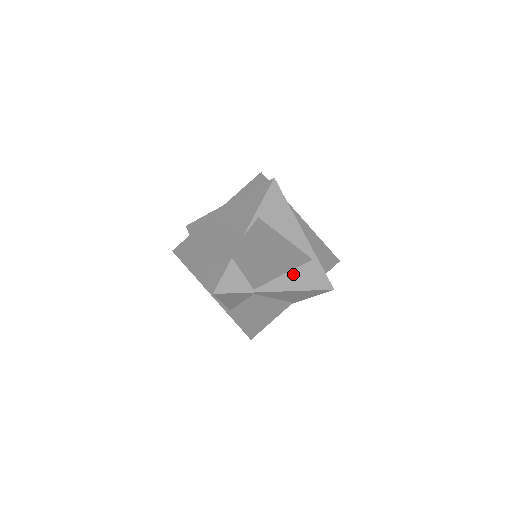
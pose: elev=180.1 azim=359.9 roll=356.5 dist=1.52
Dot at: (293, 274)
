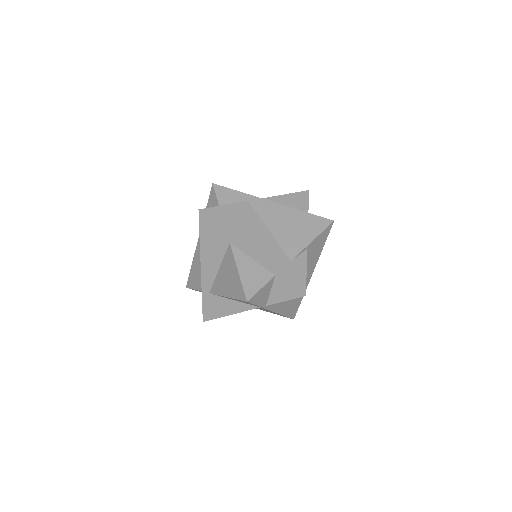
Dot at: (288, 301)
